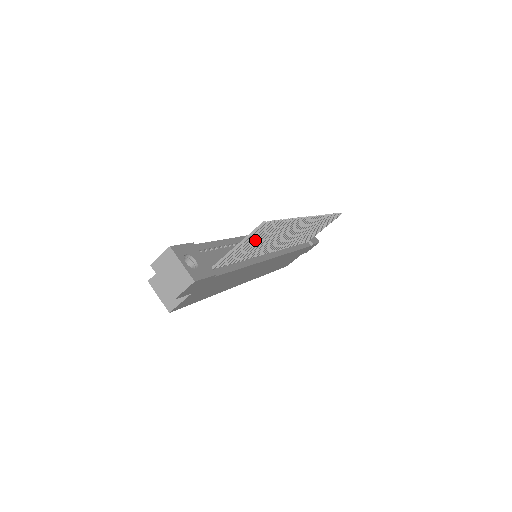
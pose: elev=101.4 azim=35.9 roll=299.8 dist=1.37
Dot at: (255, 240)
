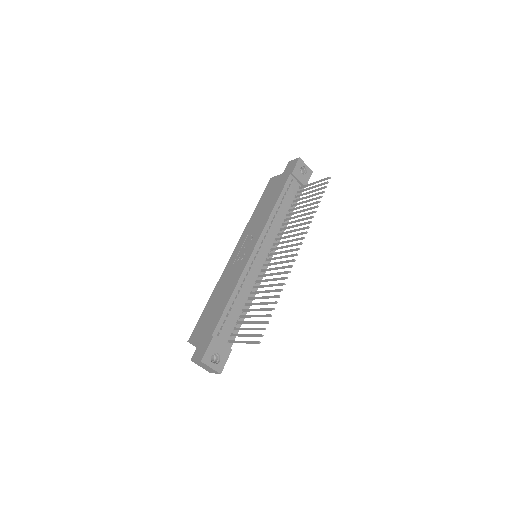
Dot at: (254, 323)
